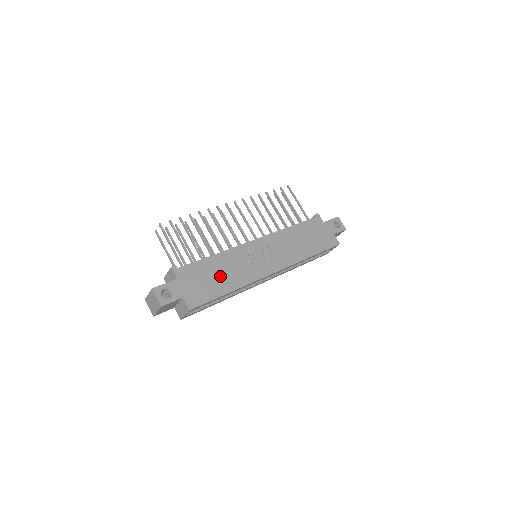
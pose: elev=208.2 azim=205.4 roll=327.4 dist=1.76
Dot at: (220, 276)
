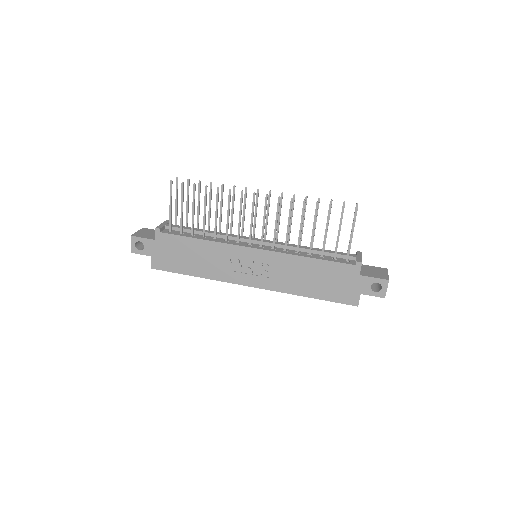
Dot at: (194, 259)
